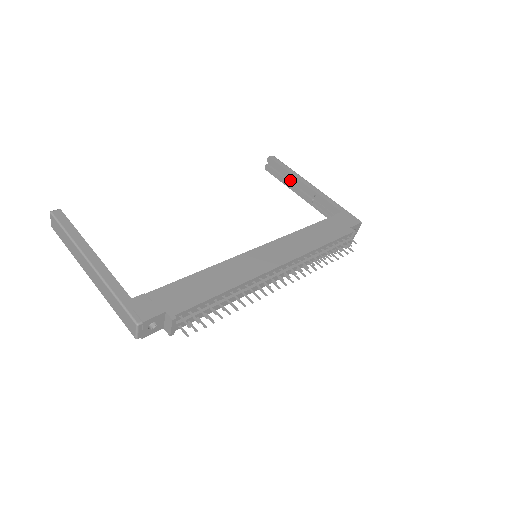
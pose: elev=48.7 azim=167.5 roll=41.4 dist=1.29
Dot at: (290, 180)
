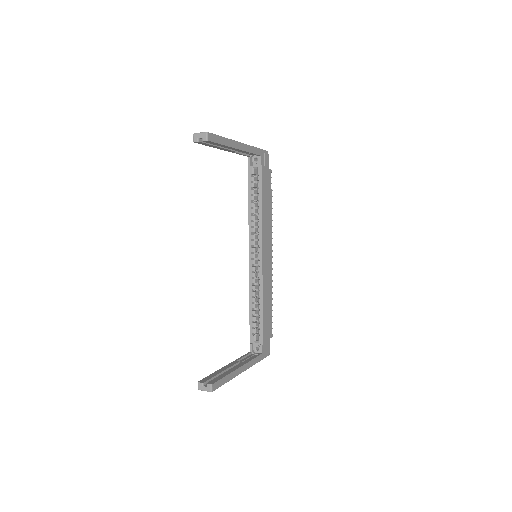
Dot at: occluded
